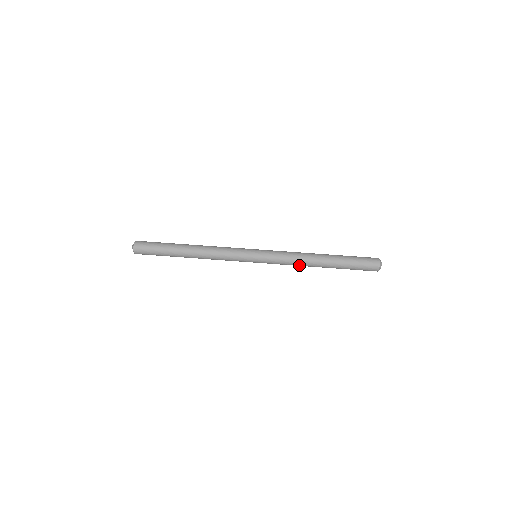
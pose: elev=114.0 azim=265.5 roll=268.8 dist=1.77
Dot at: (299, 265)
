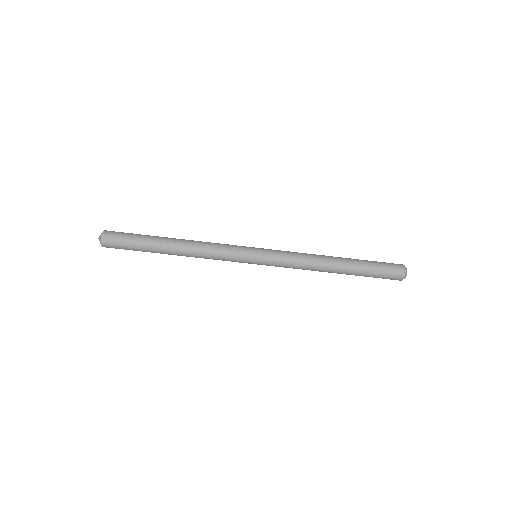
Dot at: (308, 269)
